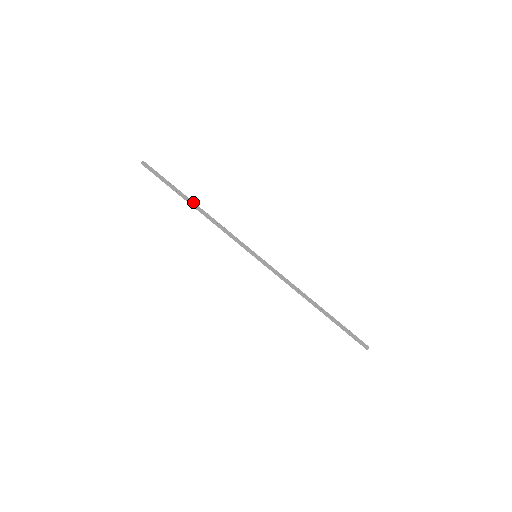
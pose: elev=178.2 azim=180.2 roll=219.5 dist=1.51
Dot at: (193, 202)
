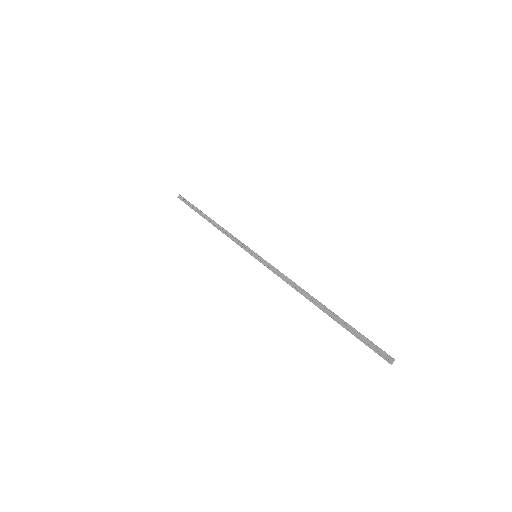
Dot at: (209, 217)
